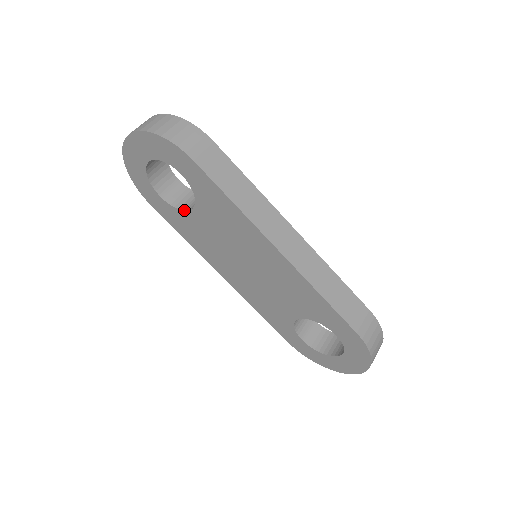
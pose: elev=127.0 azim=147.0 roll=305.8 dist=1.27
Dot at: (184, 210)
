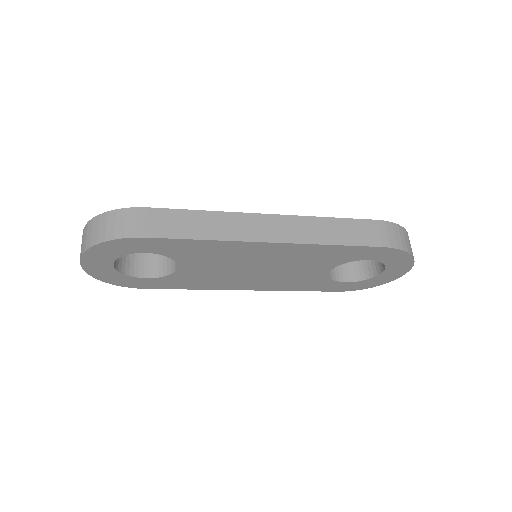
Dot at: (172, 273)
